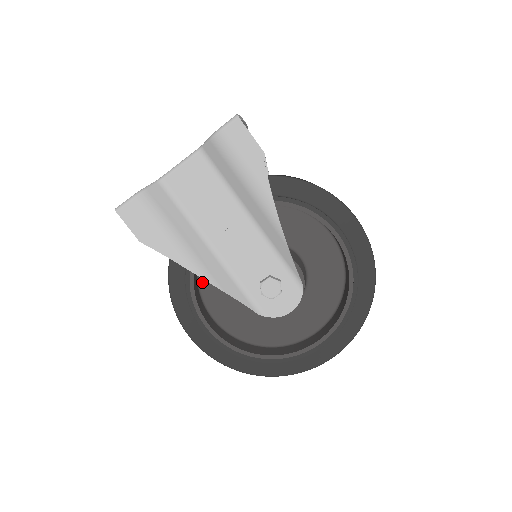
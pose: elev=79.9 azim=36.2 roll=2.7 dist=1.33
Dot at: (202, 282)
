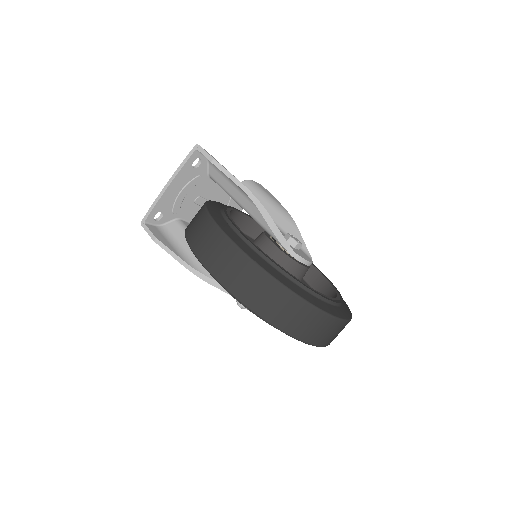
Dot at: occluded
